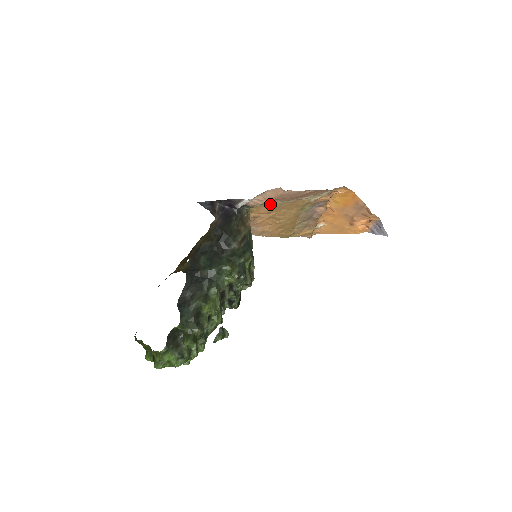
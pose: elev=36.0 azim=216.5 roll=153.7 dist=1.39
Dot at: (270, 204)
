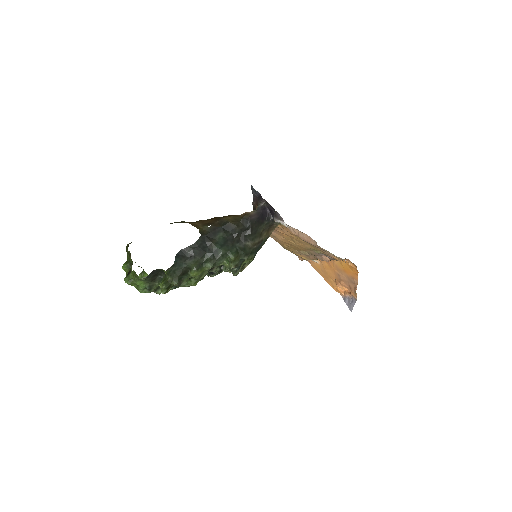
Dot at: occluded
